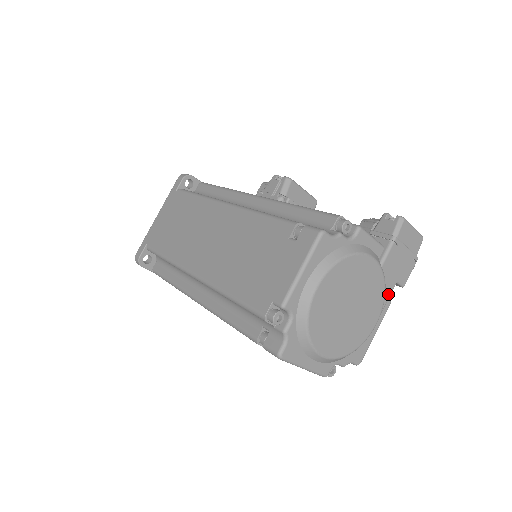
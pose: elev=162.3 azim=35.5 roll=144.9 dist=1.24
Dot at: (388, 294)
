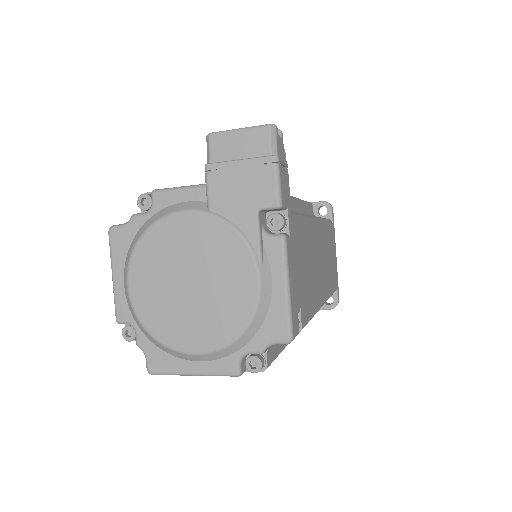
Dot at: (252, 233)
